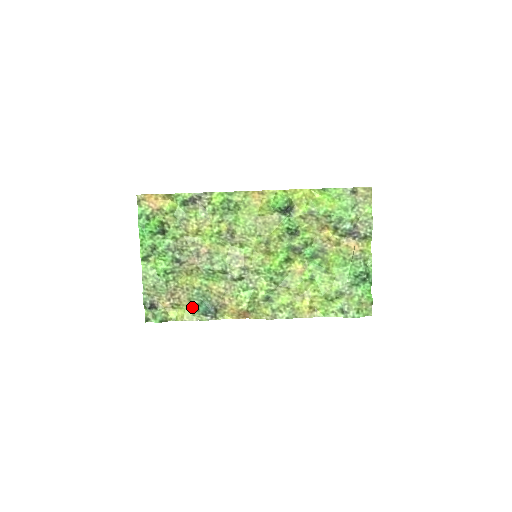
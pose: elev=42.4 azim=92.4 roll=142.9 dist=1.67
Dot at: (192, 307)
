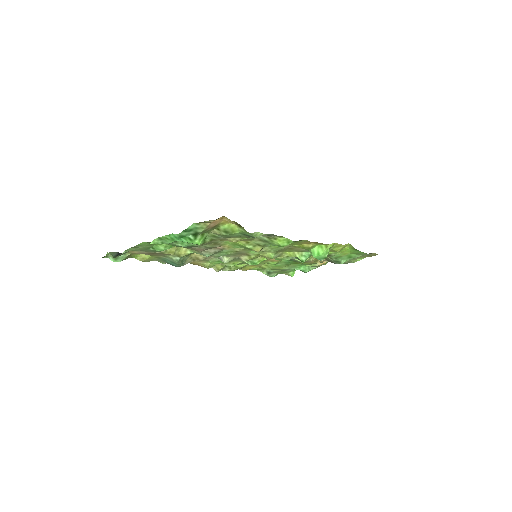
Dot at: (161, 258)
